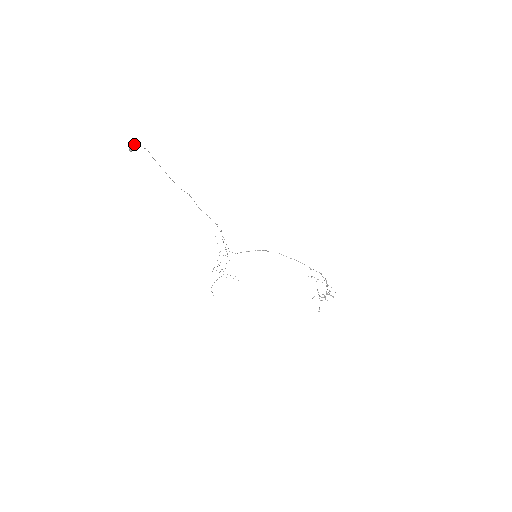
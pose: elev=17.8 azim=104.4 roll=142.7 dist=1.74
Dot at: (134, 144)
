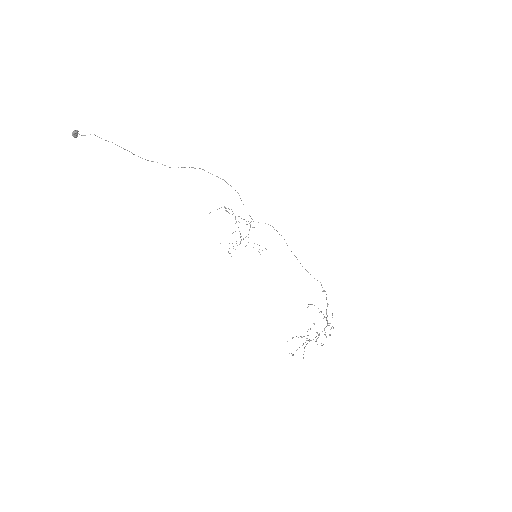
Dot at: (77, 130)
